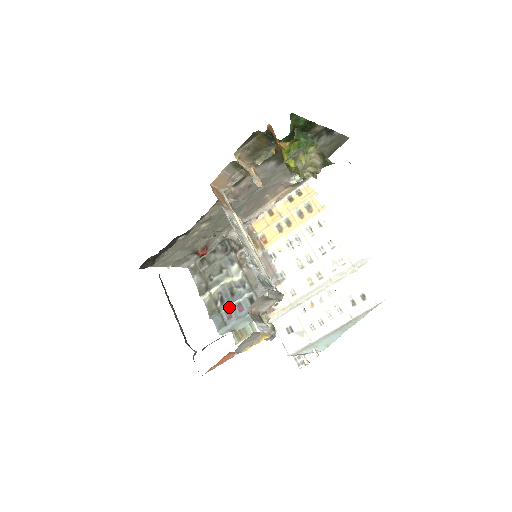
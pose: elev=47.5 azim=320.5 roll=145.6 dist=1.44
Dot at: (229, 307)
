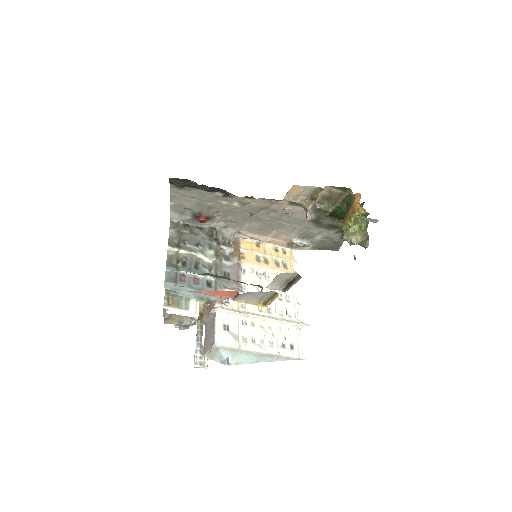
Dot at: (188, 273)
